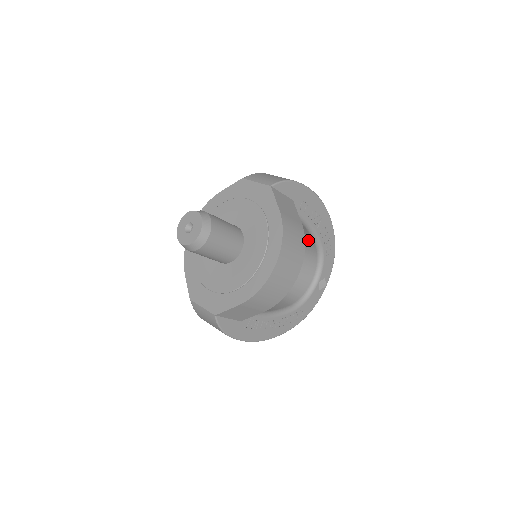
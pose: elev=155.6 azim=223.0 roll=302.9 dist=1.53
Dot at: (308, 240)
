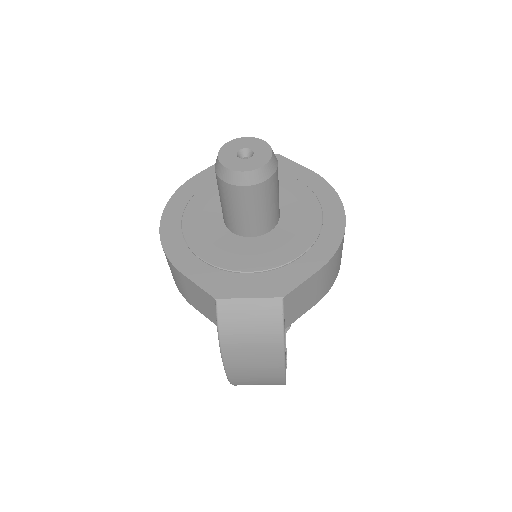
Dot at: occluded
